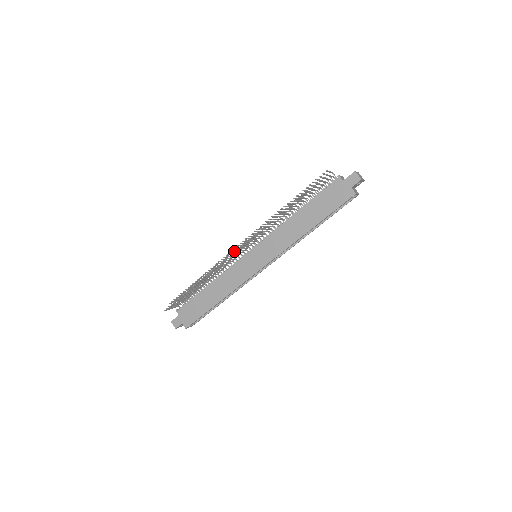
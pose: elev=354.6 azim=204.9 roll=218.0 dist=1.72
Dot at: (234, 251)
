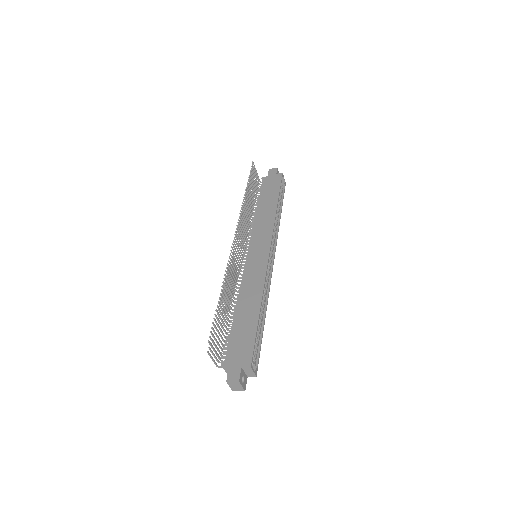
Dot at: occluded
